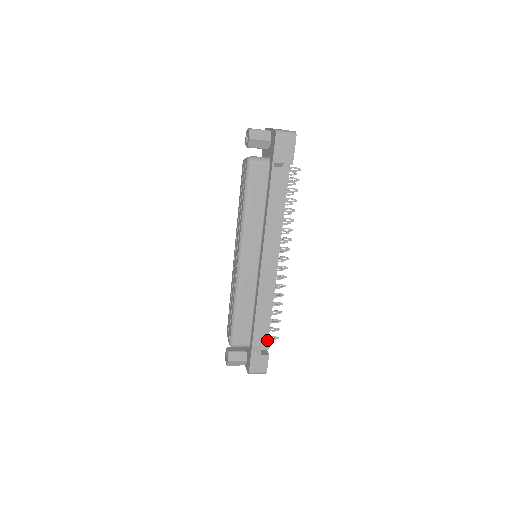
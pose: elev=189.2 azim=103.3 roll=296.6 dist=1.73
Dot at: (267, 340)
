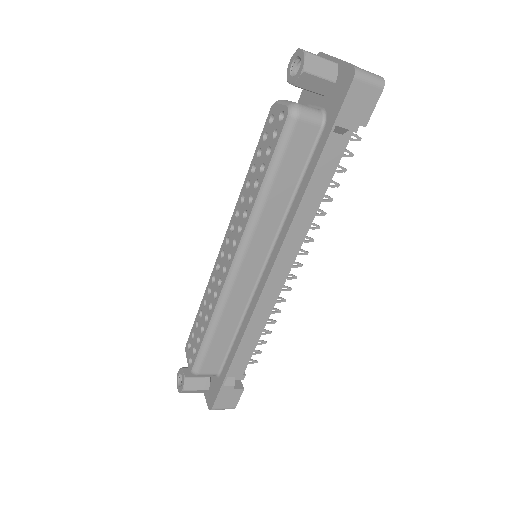
Dot at: (244, 368)
